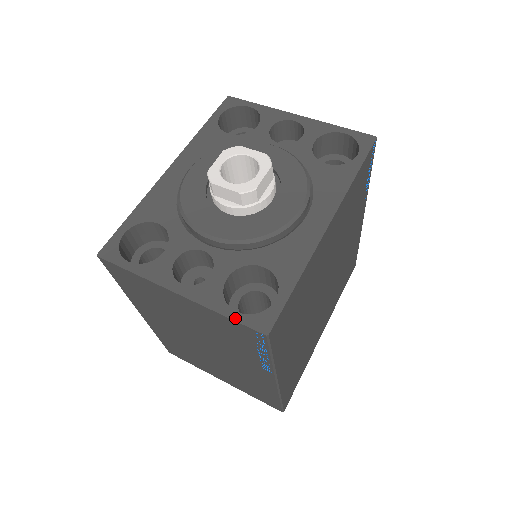
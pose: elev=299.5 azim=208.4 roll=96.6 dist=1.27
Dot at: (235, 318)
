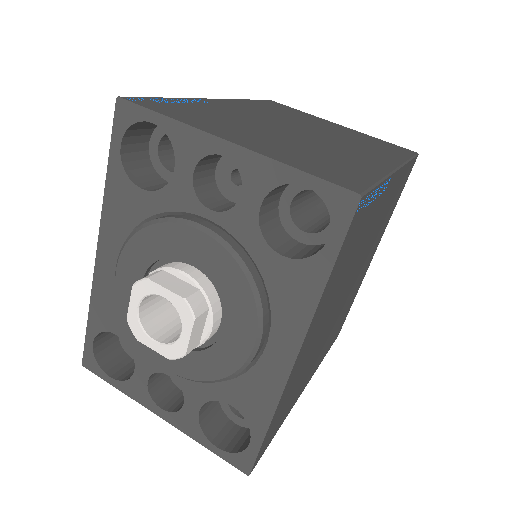
Dot at: (217, 453)
